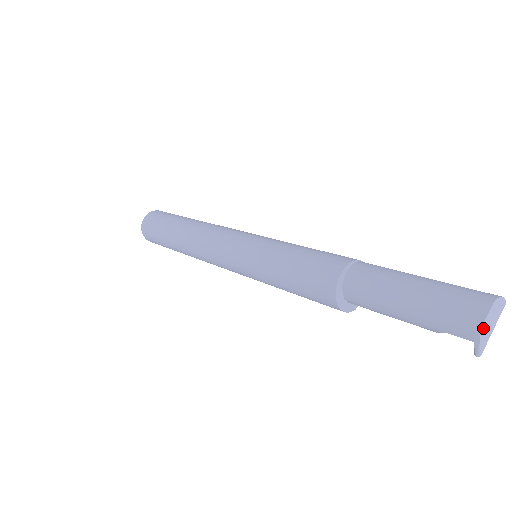
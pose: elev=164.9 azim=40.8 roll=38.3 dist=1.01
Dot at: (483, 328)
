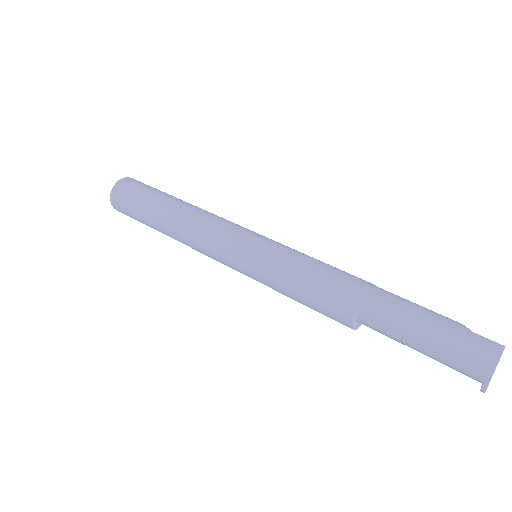
Dot at: (486, 388)
